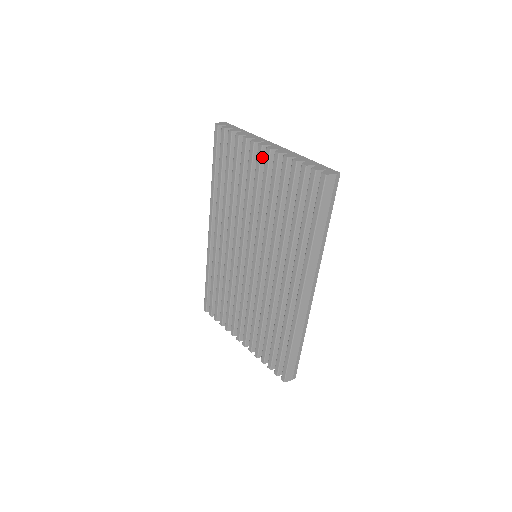
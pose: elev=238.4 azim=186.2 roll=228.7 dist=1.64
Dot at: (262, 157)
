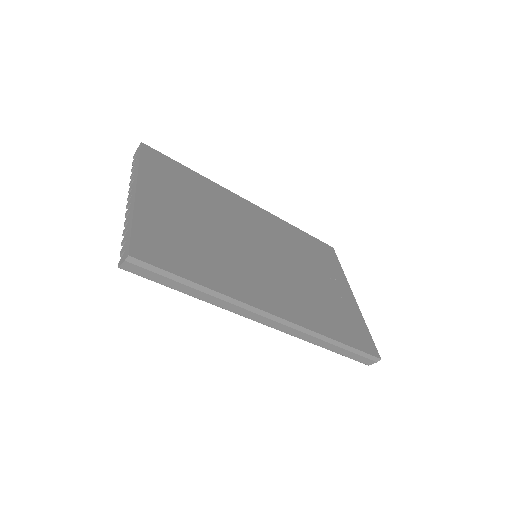
Dot at: occluded
